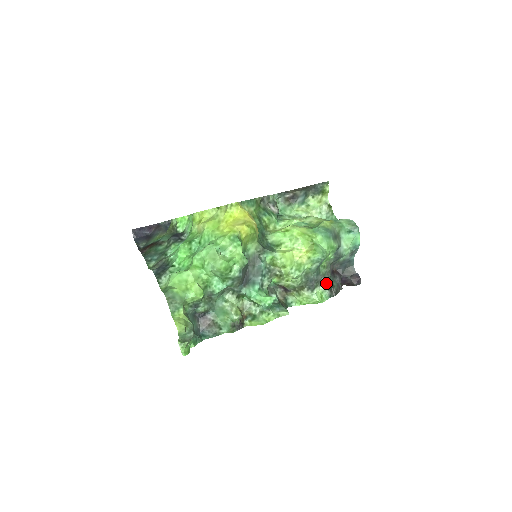
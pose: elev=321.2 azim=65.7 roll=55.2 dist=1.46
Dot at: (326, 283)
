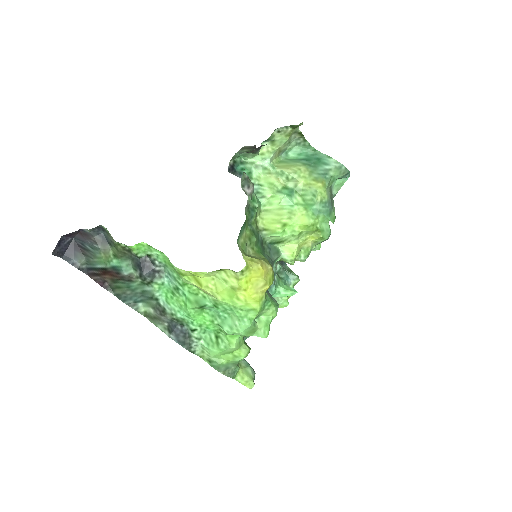
Dot at: occluded
